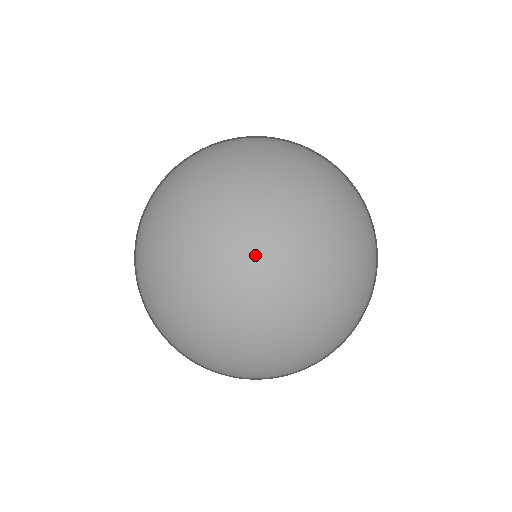
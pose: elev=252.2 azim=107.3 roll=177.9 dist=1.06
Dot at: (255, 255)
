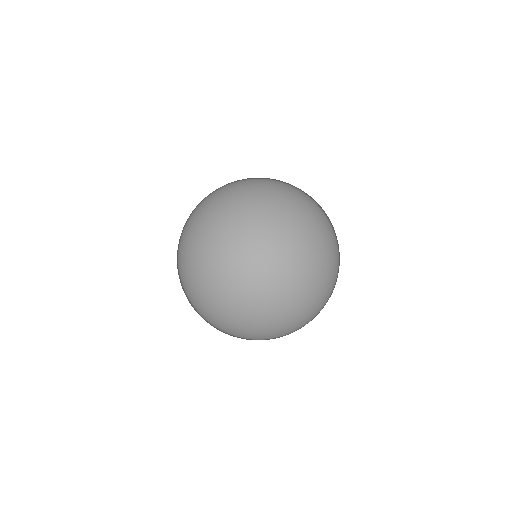
Dot at: (316, 298)
